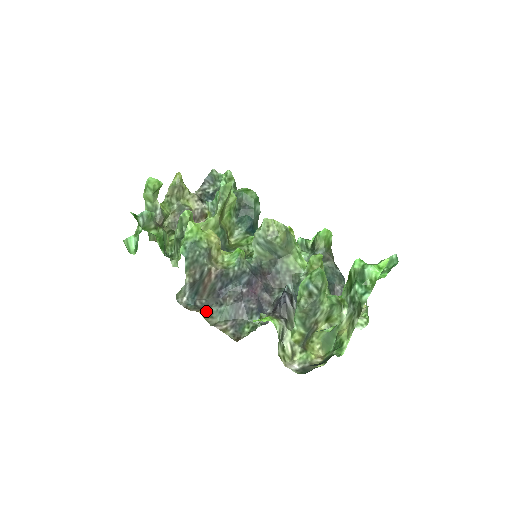
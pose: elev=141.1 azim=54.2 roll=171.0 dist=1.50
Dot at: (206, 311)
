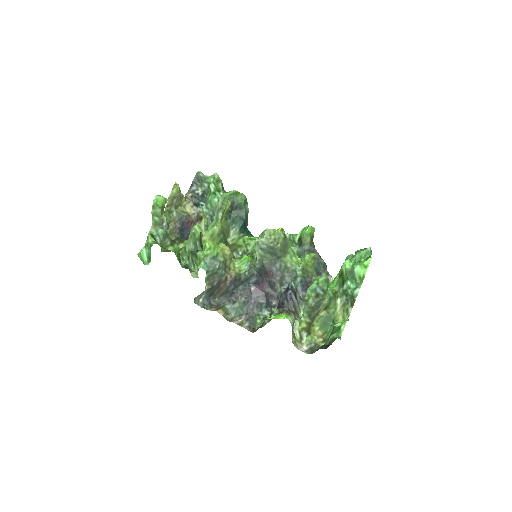
Dot at: (222, 309)
